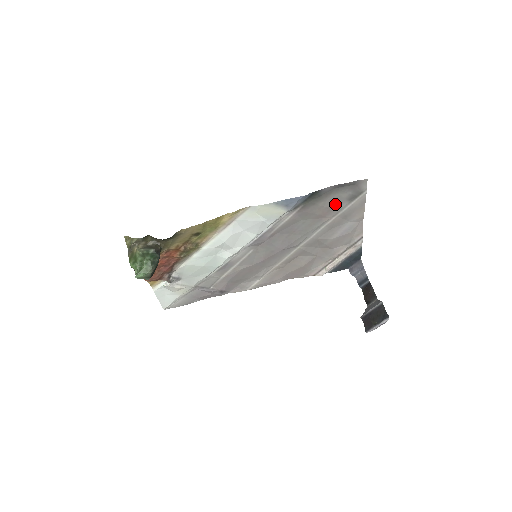
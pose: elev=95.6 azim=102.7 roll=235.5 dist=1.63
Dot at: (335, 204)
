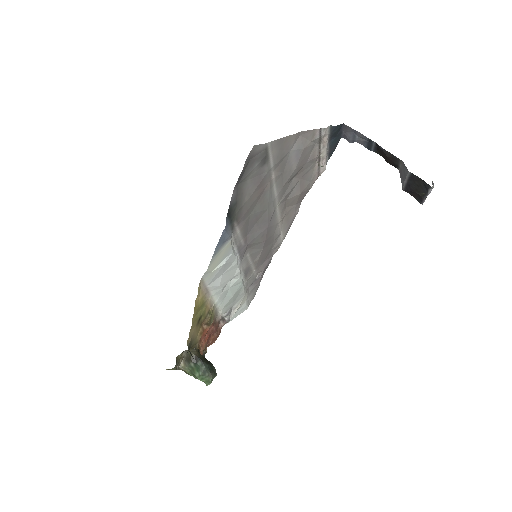
Dot at: (258, 180)
